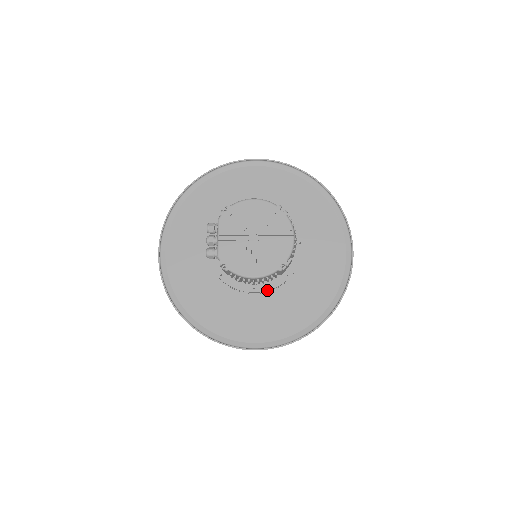
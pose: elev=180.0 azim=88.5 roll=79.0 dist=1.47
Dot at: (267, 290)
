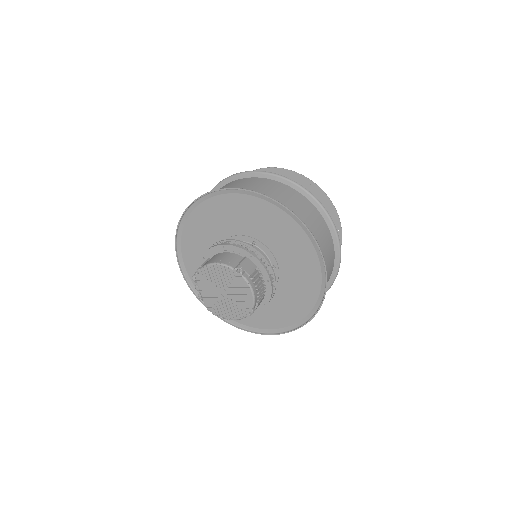
Dot at: occluded
